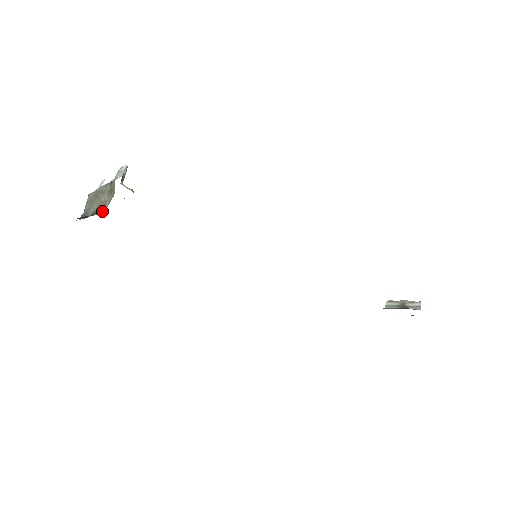
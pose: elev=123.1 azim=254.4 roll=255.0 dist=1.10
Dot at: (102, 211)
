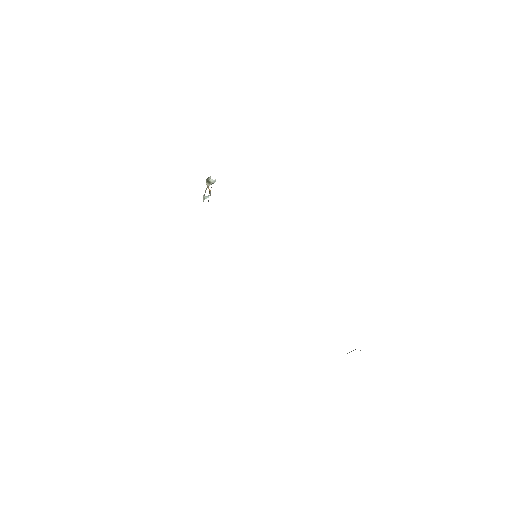
Dot at: occluded
